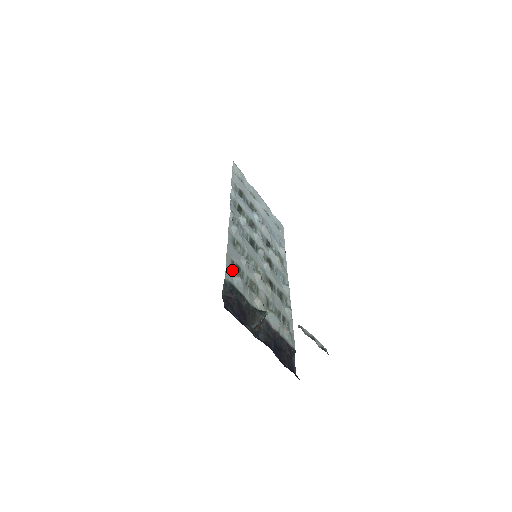
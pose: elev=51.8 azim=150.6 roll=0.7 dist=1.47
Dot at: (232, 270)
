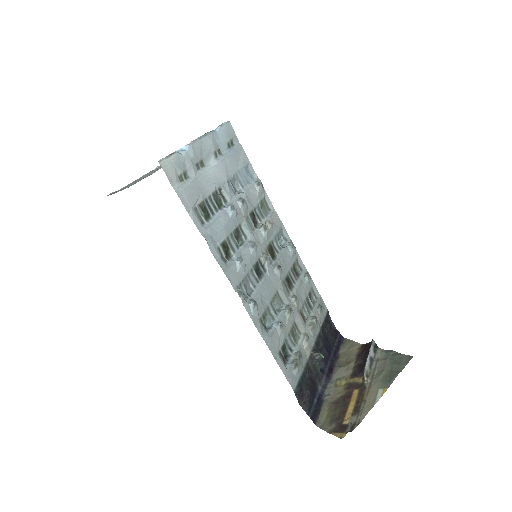
Dot at: (289, 369)
